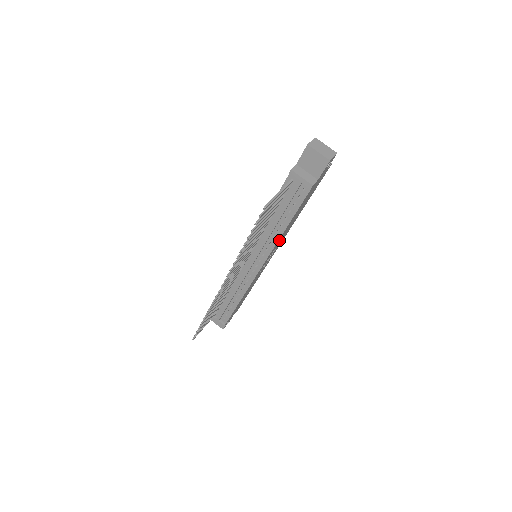
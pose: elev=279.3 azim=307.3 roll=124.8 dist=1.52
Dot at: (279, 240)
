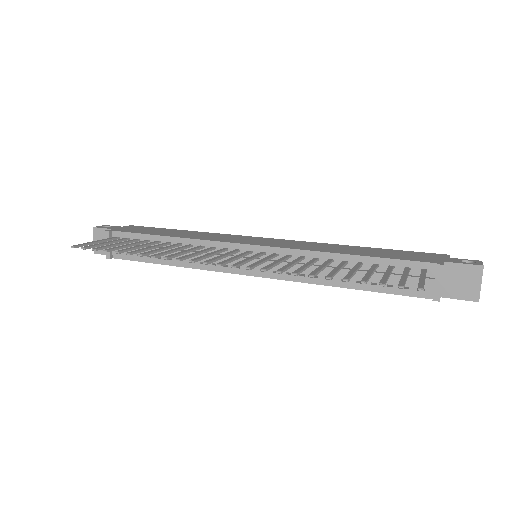
Dot at: occluded
